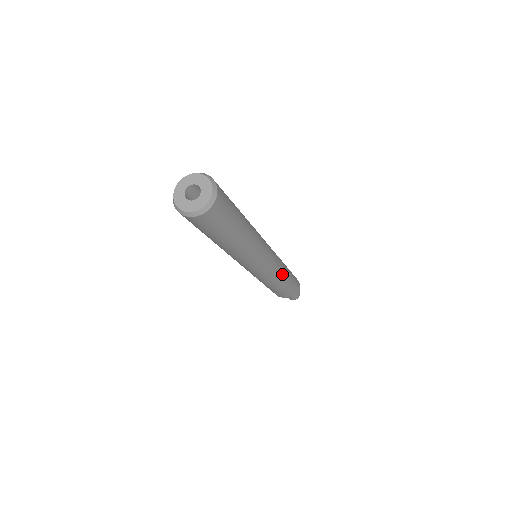
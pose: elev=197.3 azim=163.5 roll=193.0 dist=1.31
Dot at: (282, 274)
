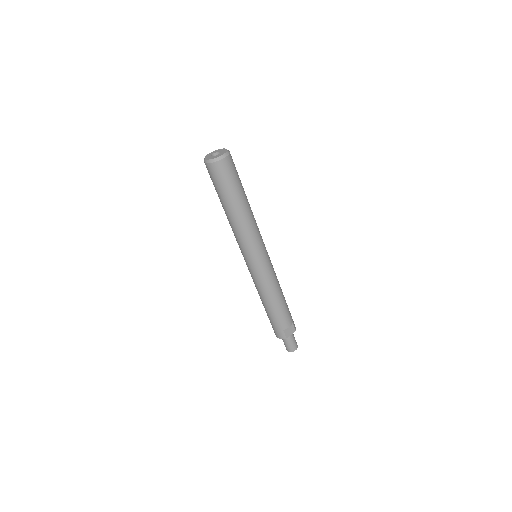
Dot at: occluded
